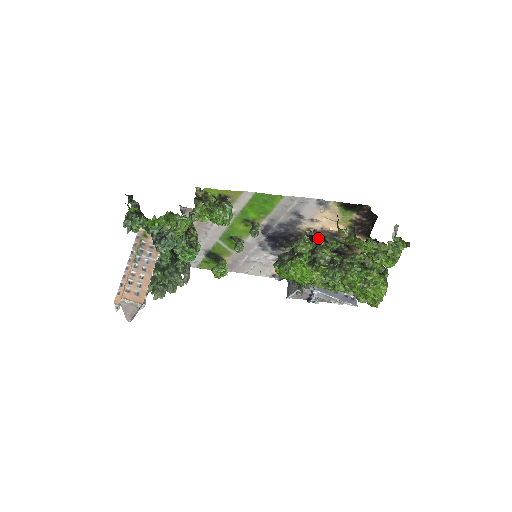
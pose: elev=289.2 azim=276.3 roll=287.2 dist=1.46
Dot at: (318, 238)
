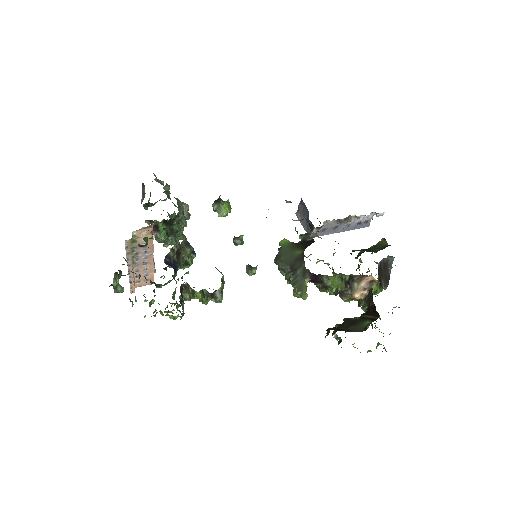
Dot at: (319, 282)
